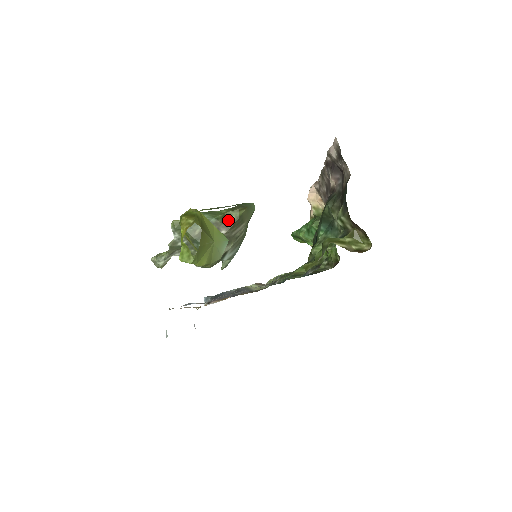
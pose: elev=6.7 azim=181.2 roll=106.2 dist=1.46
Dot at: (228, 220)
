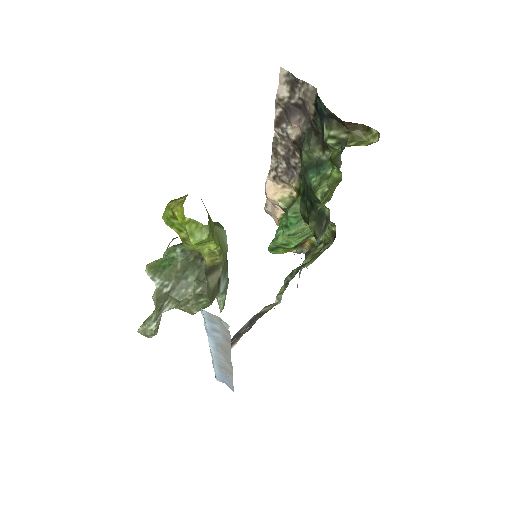
Dot at: occluded
